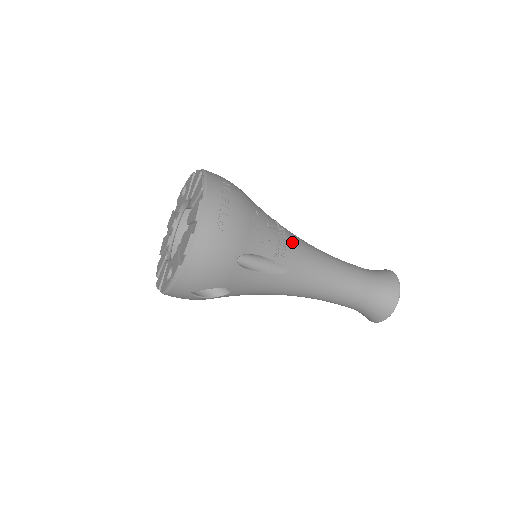
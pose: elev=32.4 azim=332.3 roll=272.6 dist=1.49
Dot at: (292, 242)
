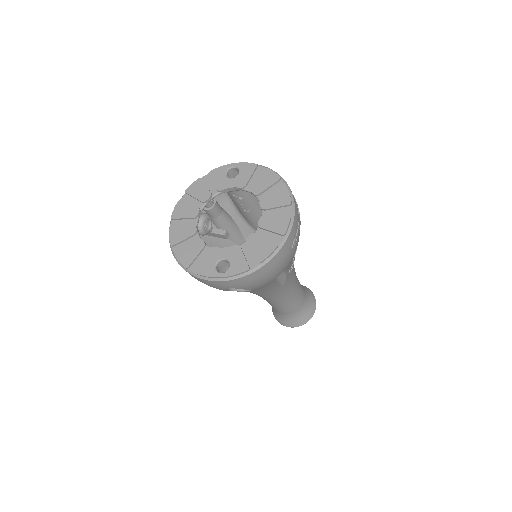
Dot at: occluded
